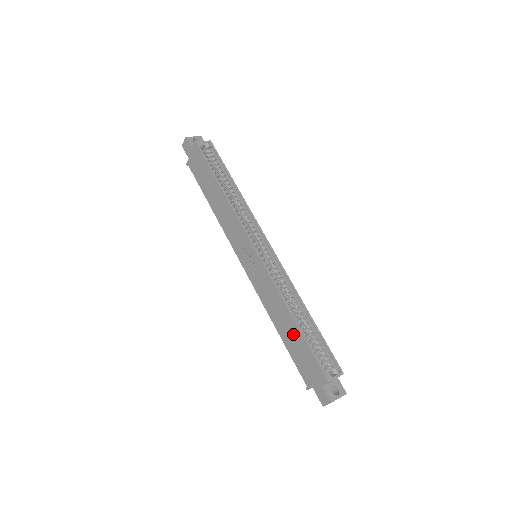
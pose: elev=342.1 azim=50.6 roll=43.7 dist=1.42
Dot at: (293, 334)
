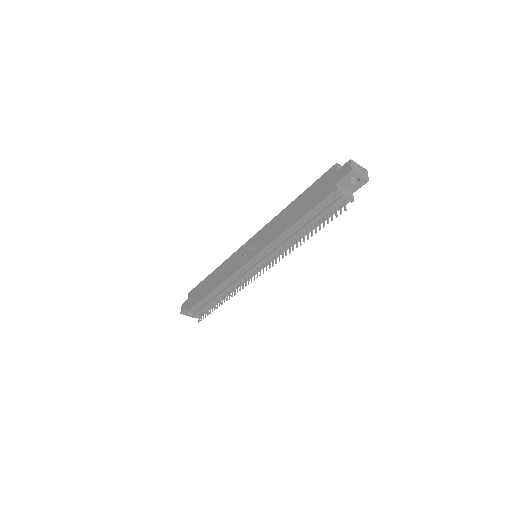
Dot at: (299, 204)
